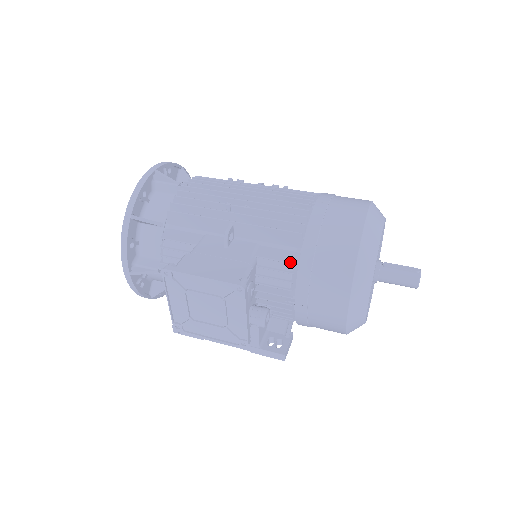
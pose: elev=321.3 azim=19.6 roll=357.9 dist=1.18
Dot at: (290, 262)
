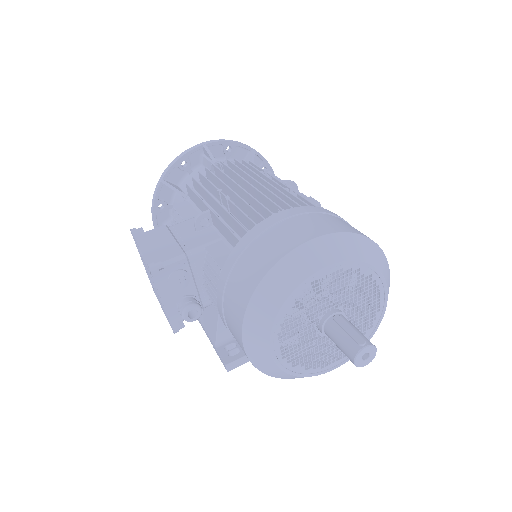
Dot at: (219, 265)
